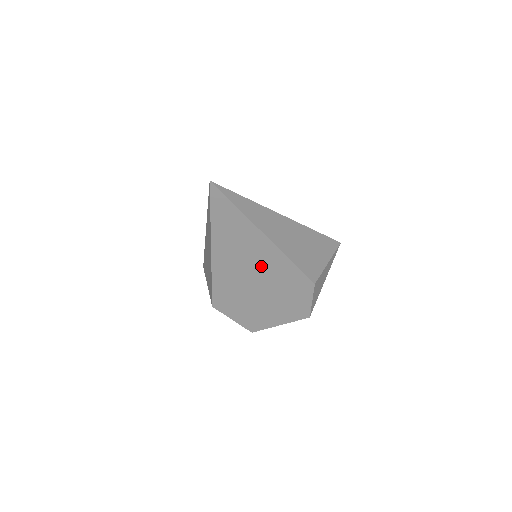
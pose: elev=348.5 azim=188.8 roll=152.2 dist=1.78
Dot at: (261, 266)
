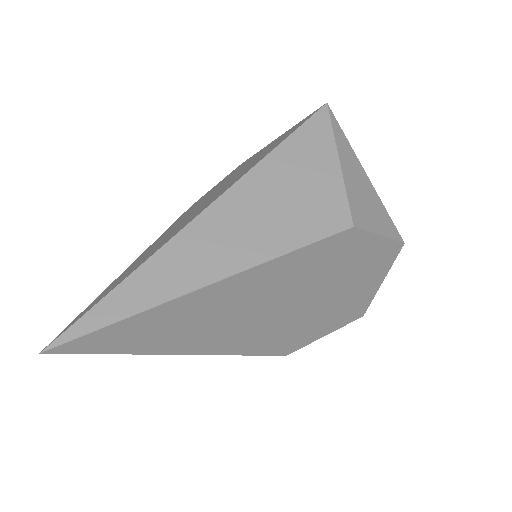
Dot at: (262, 297)
